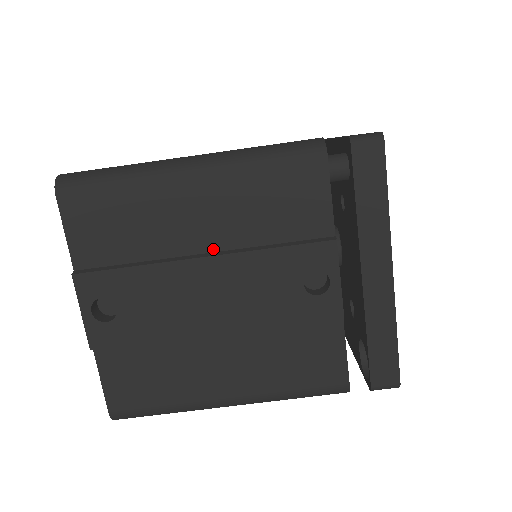
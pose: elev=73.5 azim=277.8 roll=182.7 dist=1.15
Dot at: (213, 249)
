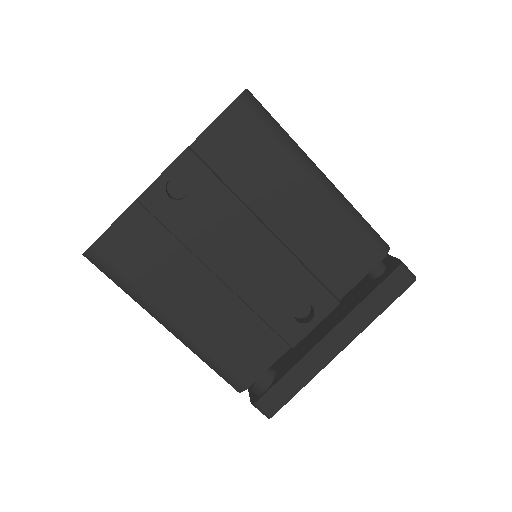
Dot at: (277, 232)
